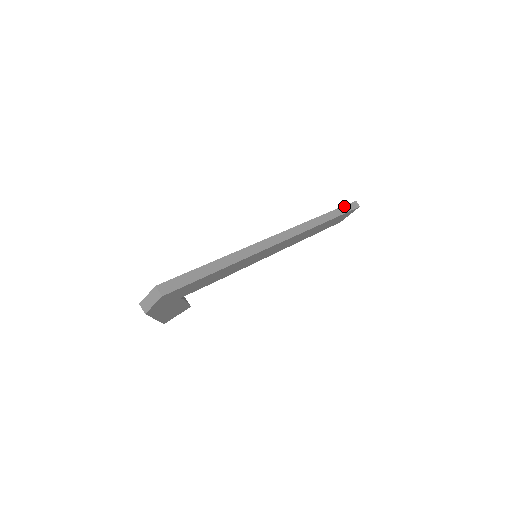
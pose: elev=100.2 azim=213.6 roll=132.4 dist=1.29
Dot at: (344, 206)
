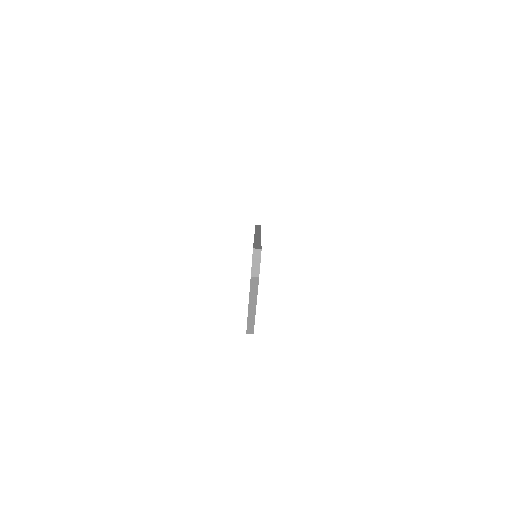
Dot at: (255, 226)
